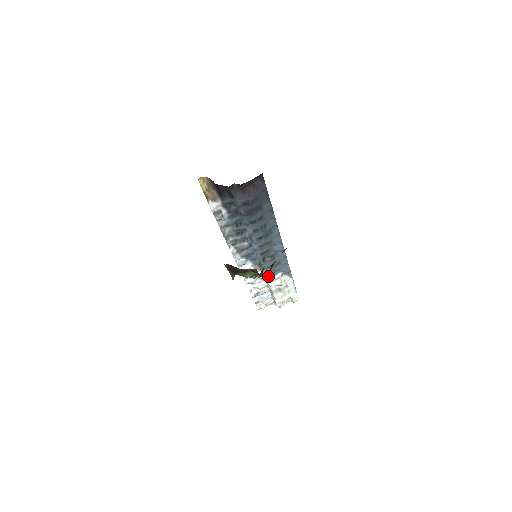
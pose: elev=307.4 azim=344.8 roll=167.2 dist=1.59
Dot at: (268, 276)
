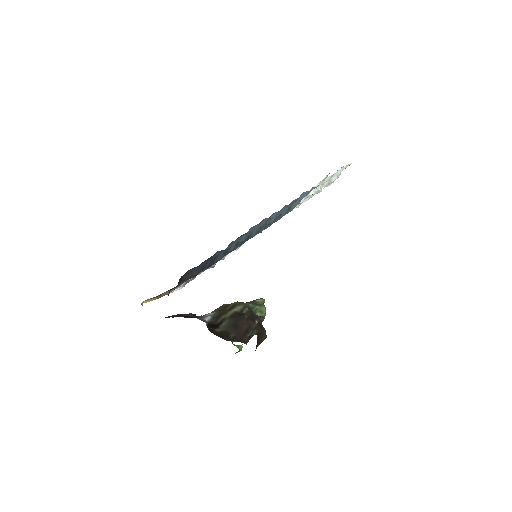
Dot at: (265, 338)
